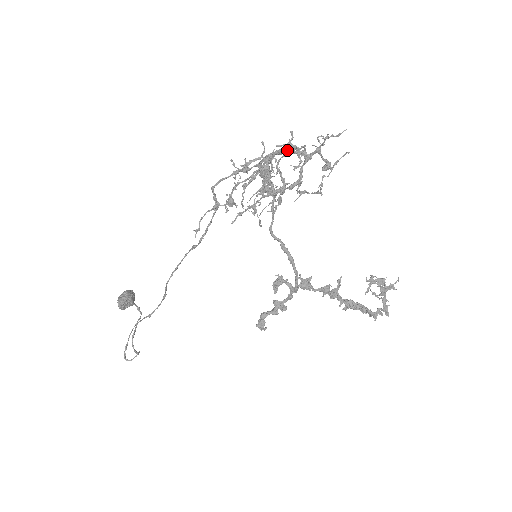
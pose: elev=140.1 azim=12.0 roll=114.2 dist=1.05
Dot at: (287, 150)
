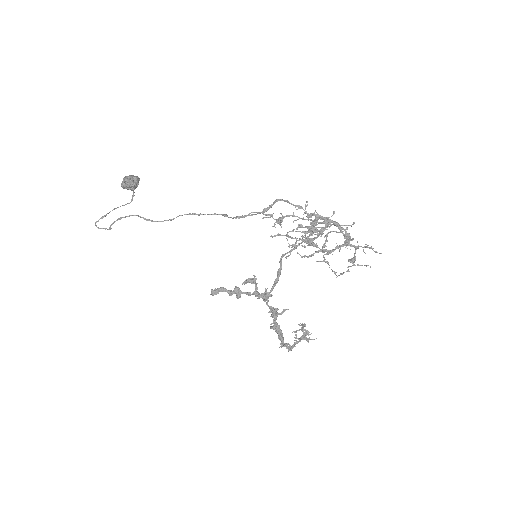
Dot at: (345, 235)
